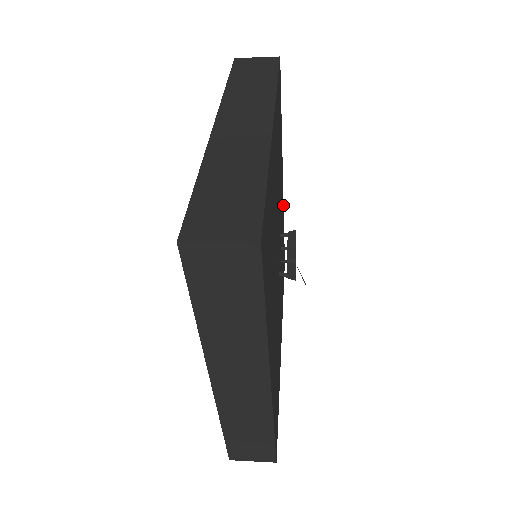
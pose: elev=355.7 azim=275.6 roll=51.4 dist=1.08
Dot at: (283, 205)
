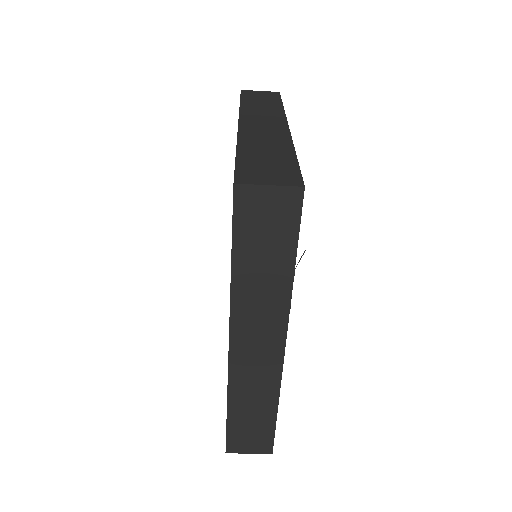
Dot at: occluded
